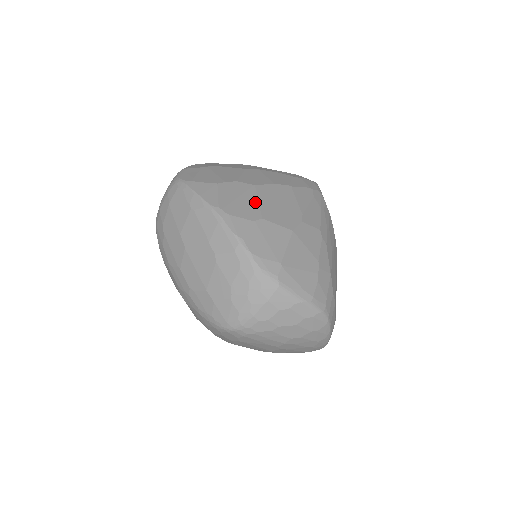
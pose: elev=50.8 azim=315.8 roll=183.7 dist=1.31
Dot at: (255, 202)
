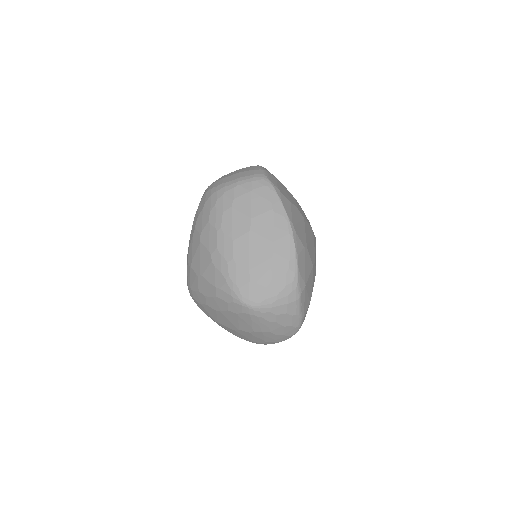
Dot at: (305, 232)
